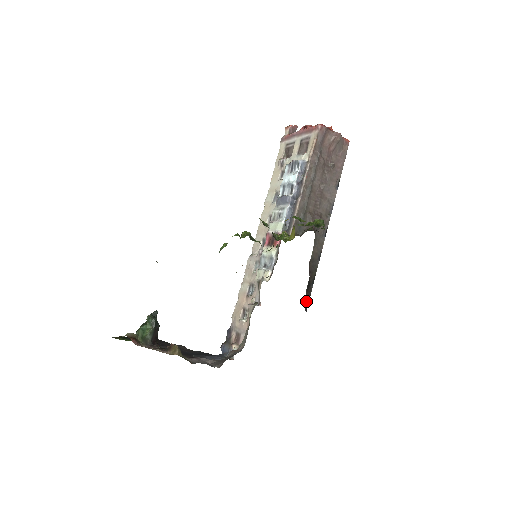
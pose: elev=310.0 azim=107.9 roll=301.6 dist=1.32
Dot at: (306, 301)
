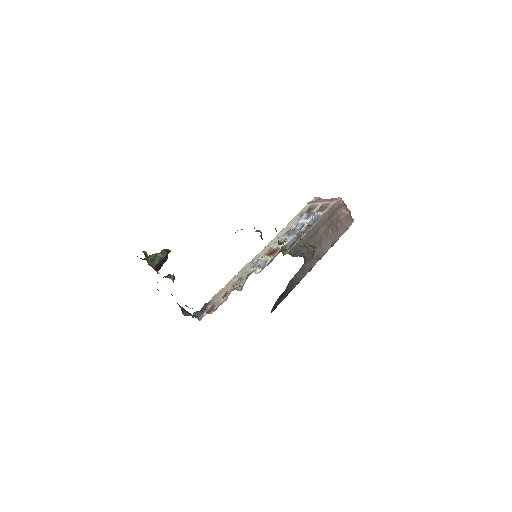
Dot at: (275, 306)
